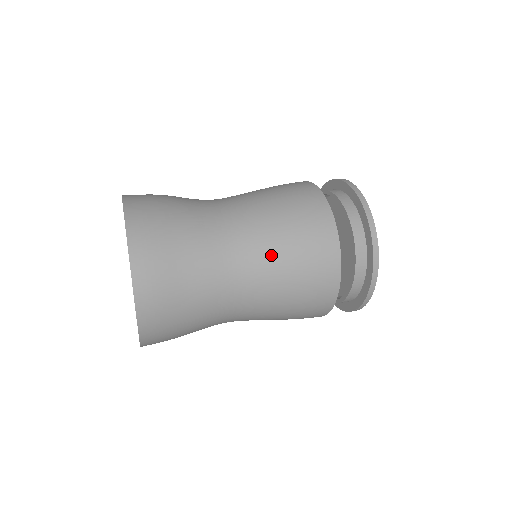
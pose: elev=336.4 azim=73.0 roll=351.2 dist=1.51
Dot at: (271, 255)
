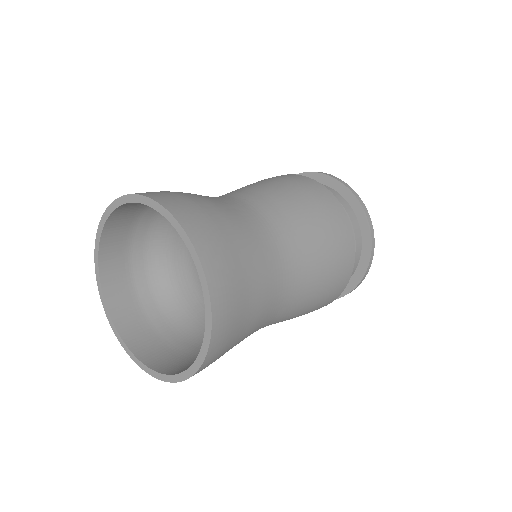
Dot at: (311, 266)
